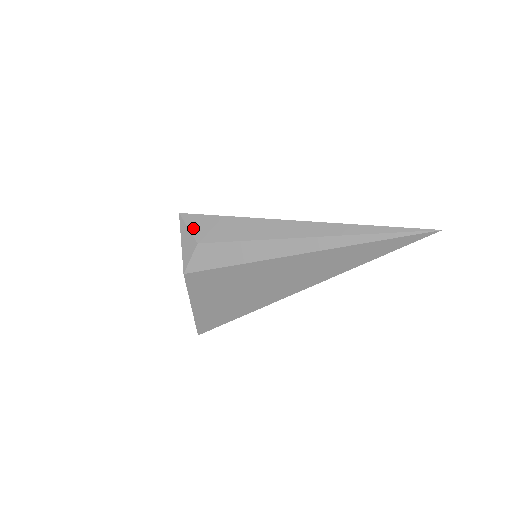
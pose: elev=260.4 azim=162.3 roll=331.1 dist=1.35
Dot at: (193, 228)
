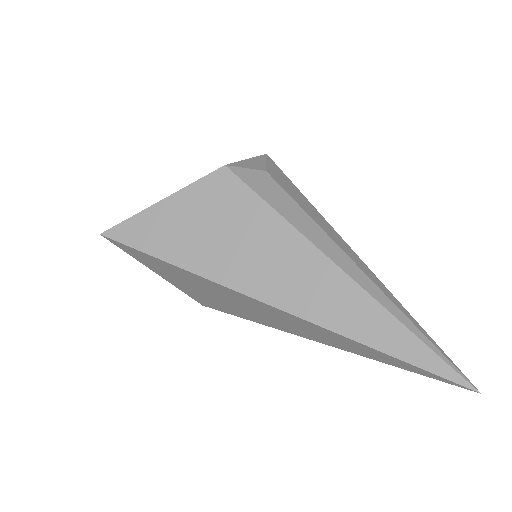
Dot at: (271, 166)
